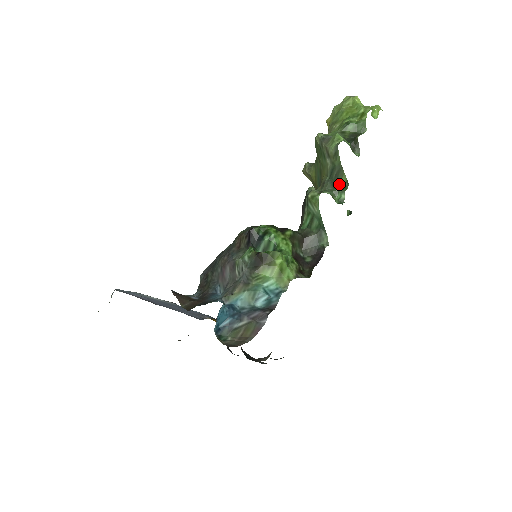
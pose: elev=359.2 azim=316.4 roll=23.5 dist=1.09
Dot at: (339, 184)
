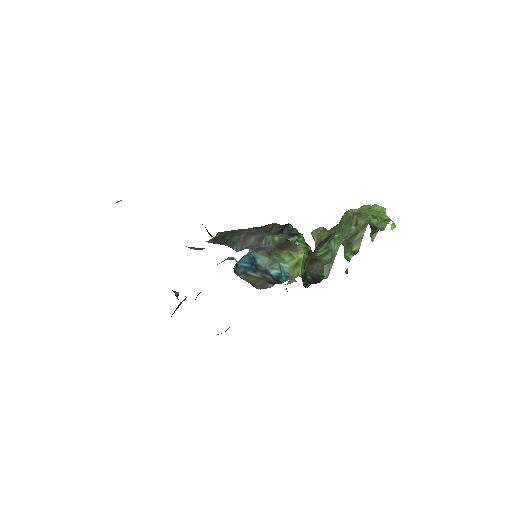
Dot at: (352, 247)
